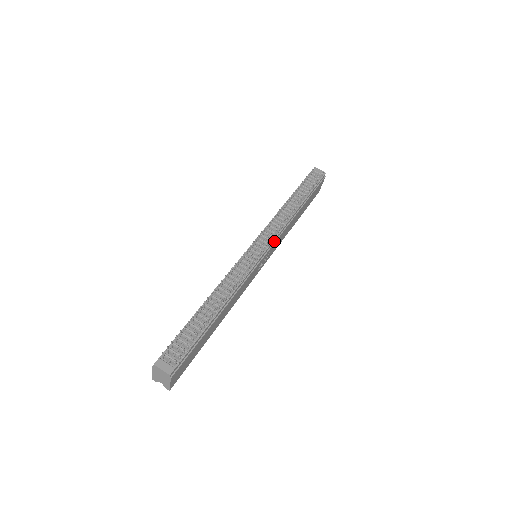
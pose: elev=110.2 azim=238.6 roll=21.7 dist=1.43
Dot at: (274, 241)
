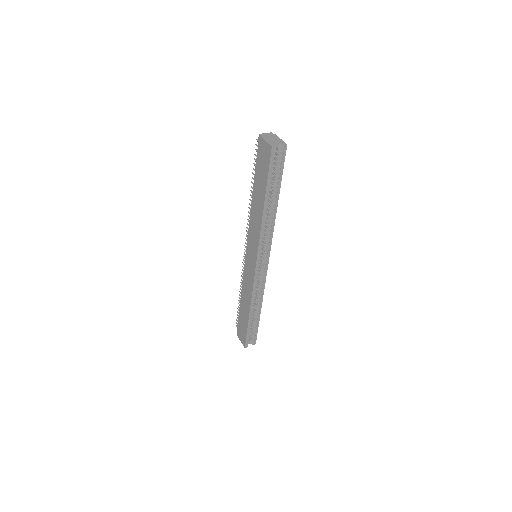
Dot at: occluded
